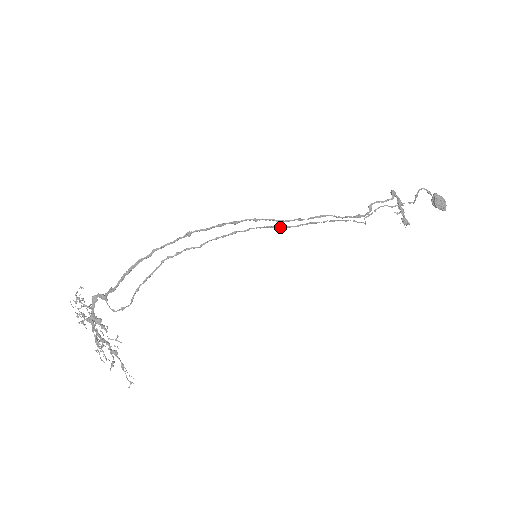
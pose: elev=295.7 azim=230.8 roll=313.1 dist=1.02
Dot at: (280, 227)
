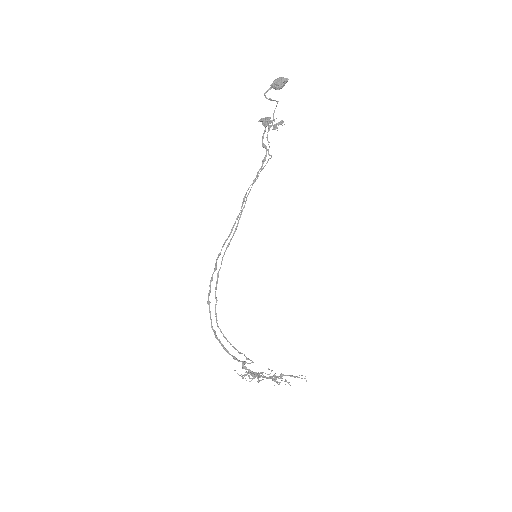
Dot at: occluded
